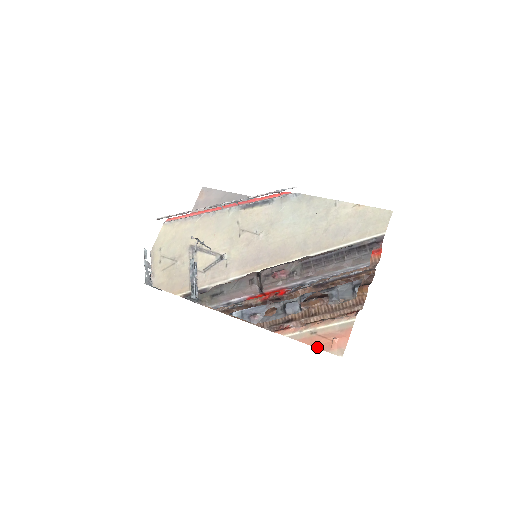
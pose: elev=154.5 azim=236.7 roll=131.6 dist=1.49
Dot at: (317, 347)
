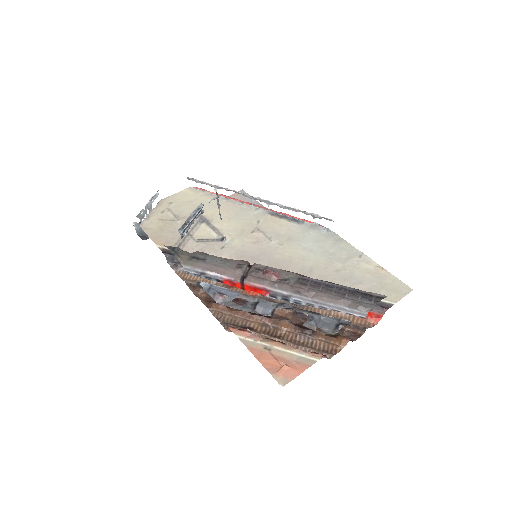
Dot at: (262, 363)
